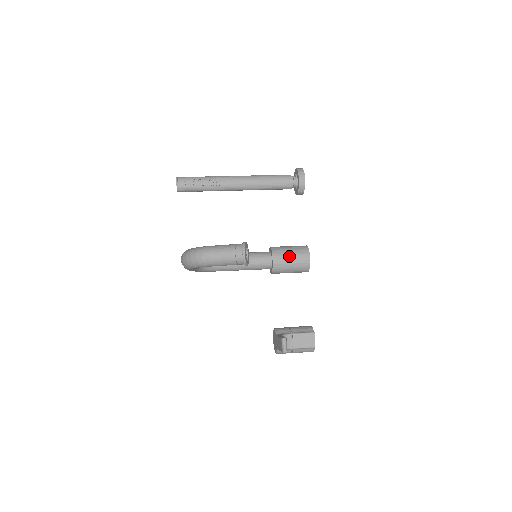
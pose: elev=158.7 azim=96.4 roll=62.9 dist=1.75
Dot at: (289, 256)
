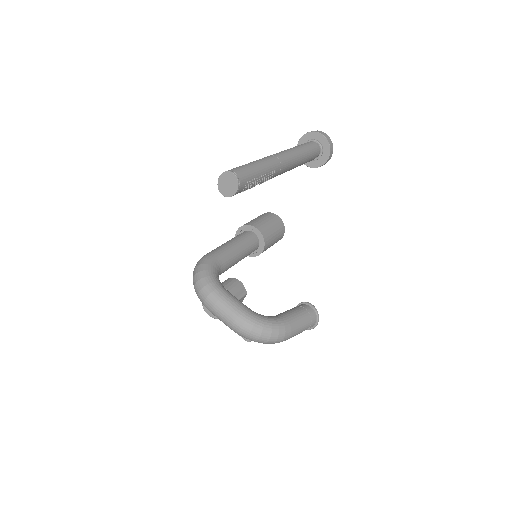
Dot at: (273, 242)
